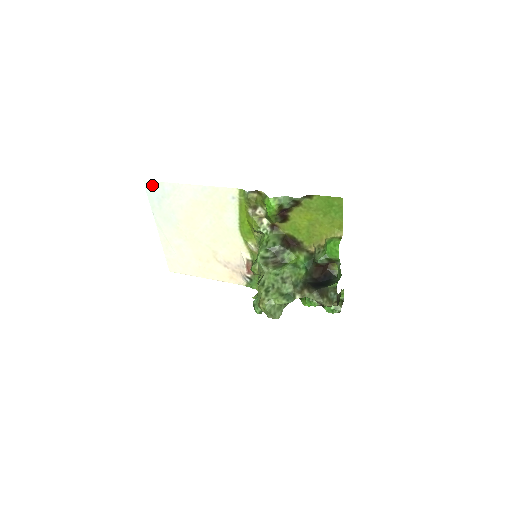
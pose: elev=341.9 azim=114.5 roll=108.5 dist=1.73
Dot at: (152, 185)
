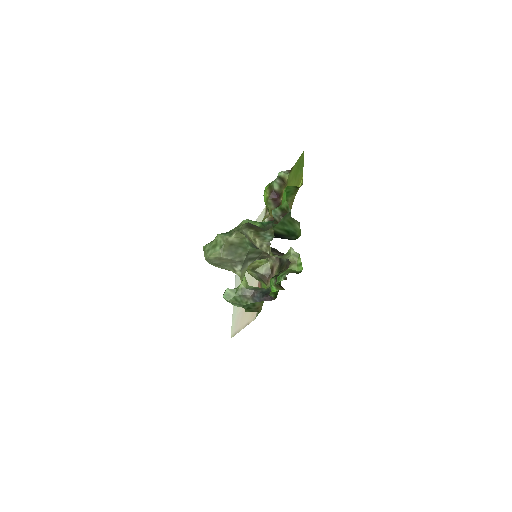
Dot at: occluded
